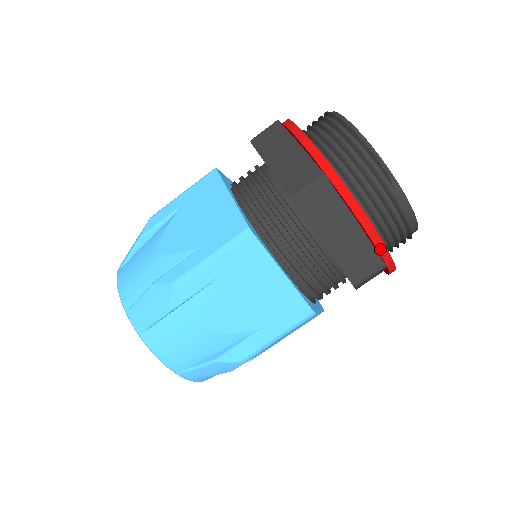
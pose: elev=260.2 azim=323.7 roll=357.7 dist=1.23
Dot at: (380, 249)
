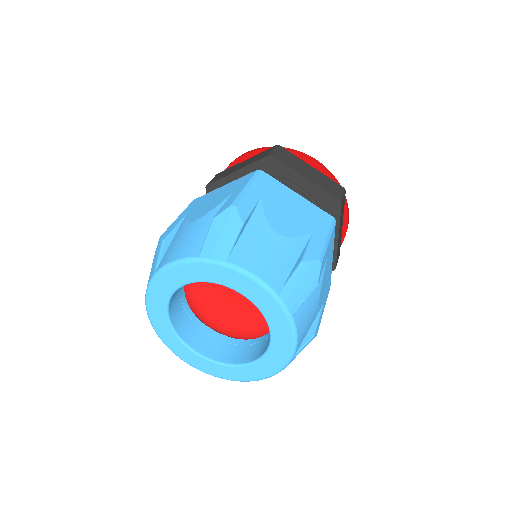
Dot at: (335, 180)
